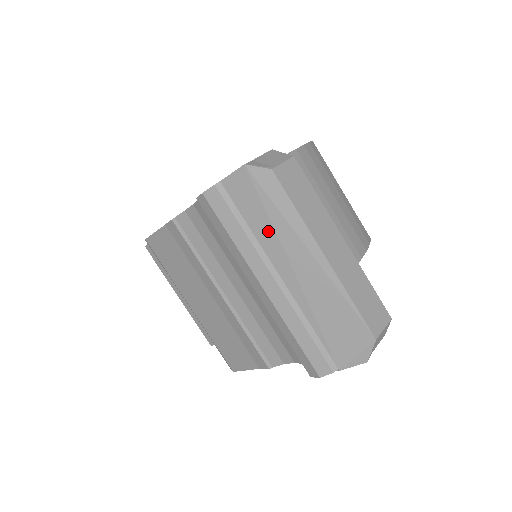
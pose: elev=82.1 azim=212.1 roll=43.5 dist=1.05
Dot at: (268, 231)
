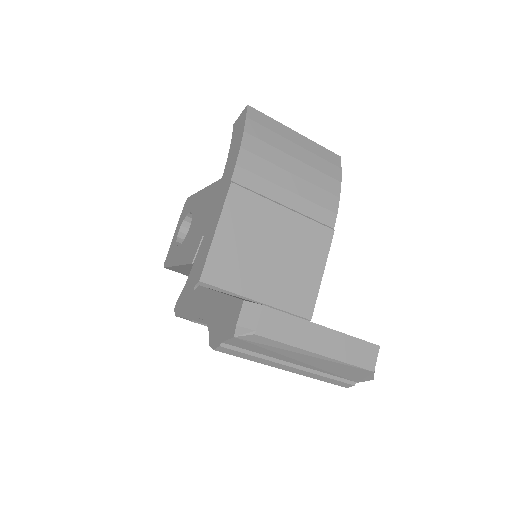
Dot at: (272, 353)
